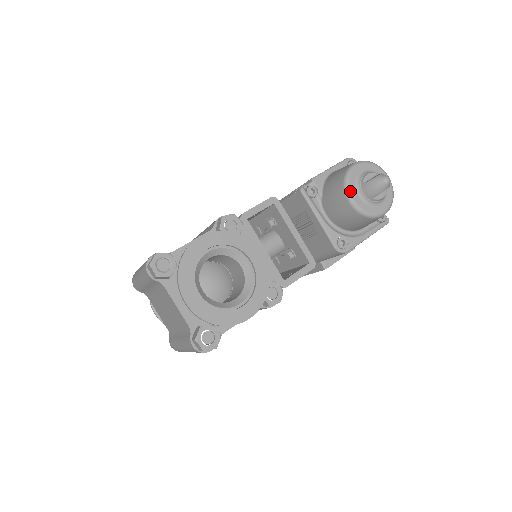
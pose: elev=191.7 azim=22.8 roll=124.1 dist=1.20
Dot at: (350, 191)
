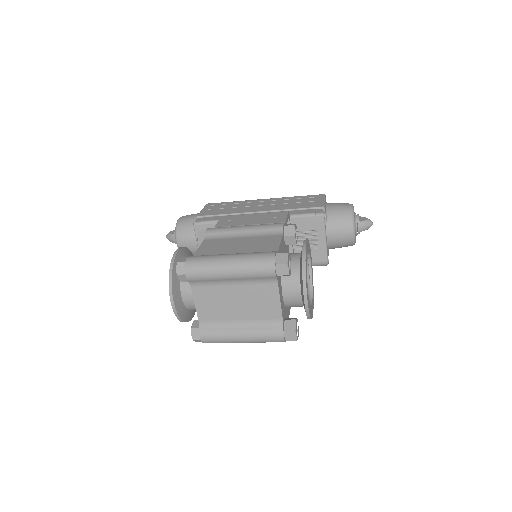
Dot at: (355, 225)
